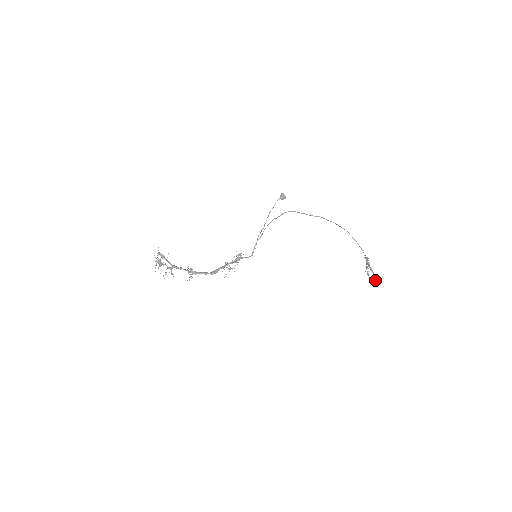
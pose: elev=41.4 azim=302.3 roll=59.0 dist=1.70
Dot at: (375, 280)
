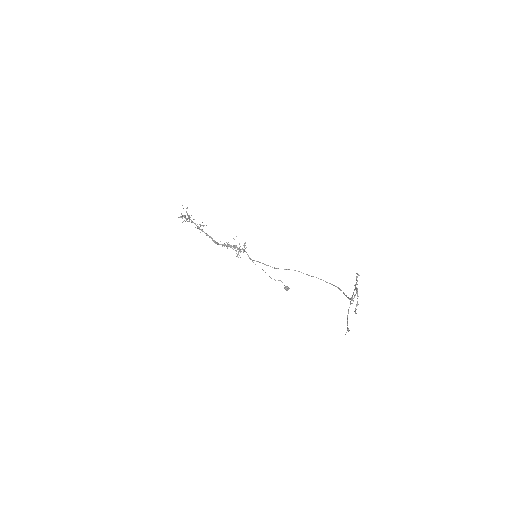
Dot at: occluded
